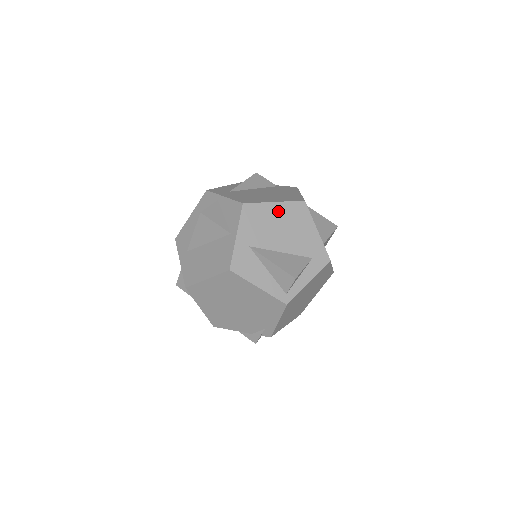
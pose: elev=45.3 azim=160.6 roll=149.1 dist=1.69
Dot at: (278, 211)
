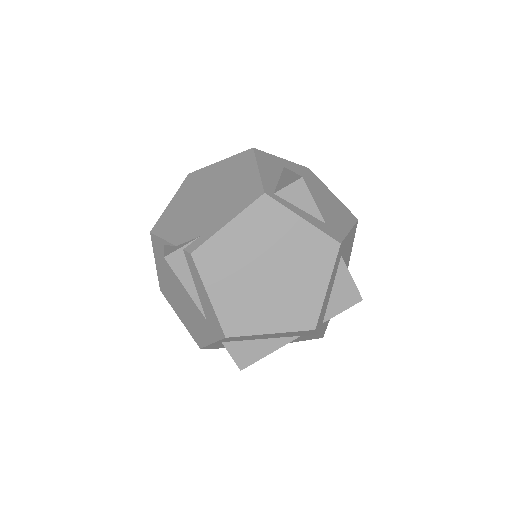
Dot at: (330, 195)
